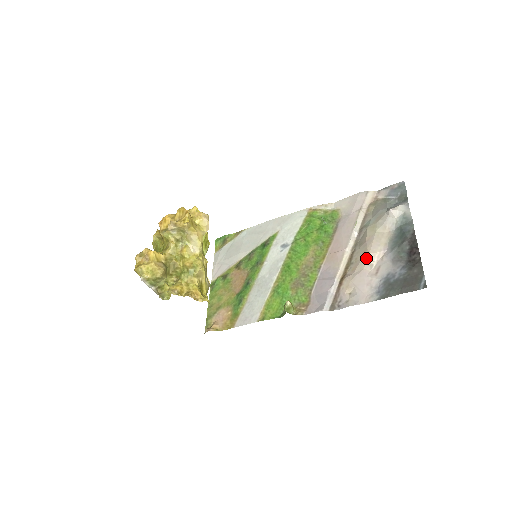
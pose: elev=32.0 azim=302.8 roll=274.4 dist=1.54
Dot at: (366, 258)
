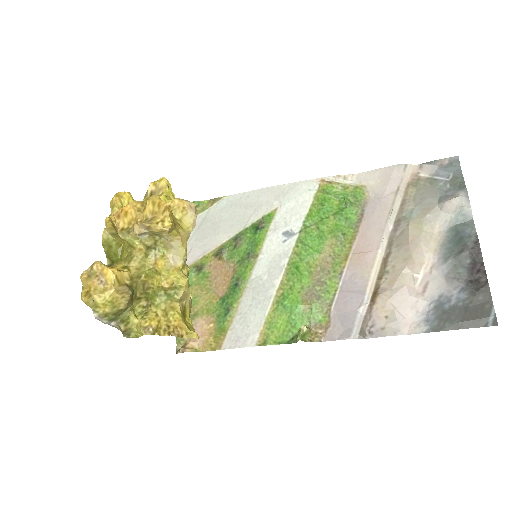
Dot at: (409, 269)
